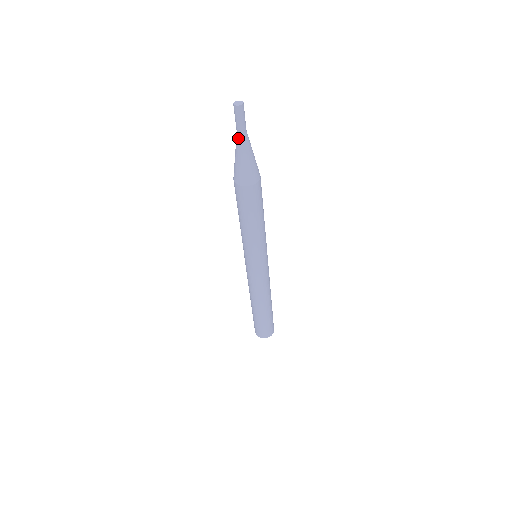
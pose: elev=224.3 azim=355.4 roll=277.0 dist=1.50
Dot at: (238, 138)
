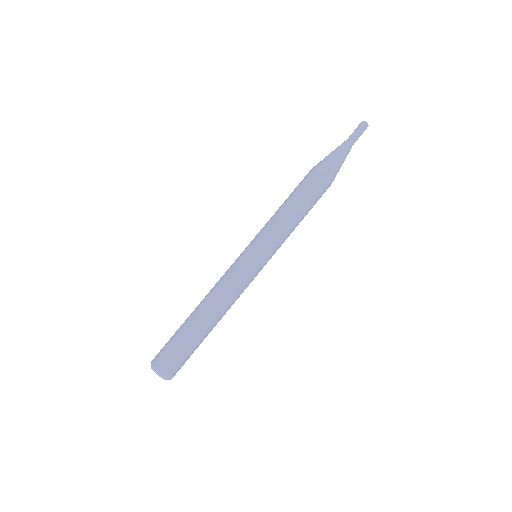
Dot at: (349, 143)
